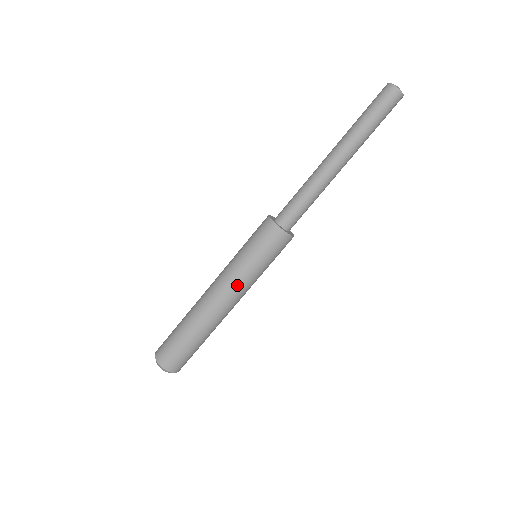
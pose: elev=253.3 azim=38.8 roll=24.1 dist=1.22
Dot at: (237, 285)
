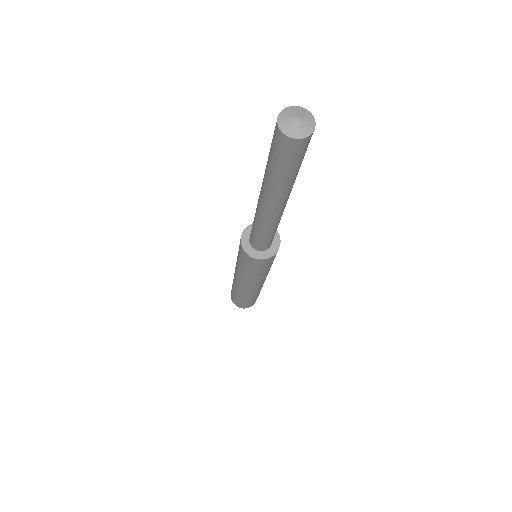
Dot at: occluded
